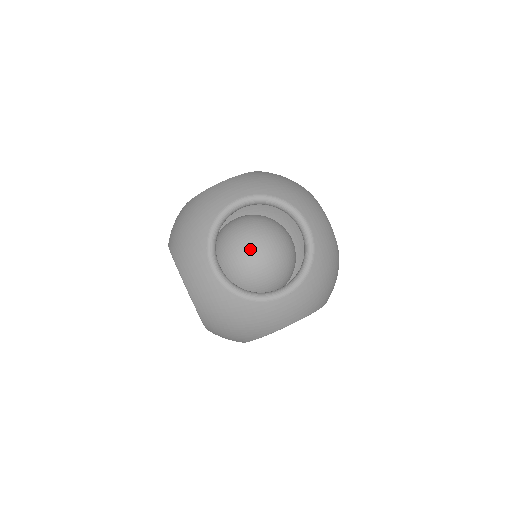
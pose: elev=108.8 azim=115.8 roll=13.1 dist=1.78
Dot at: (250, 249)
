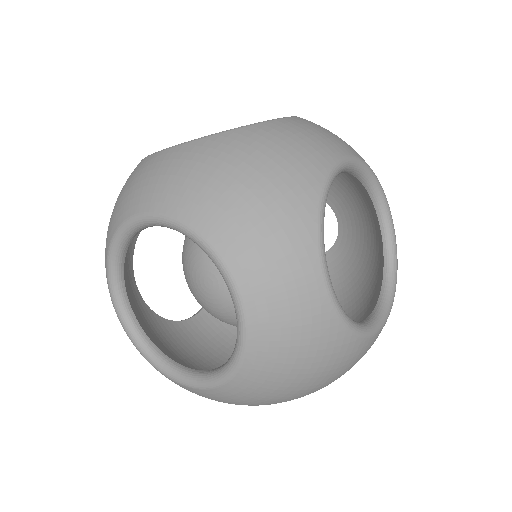
Dot at: occluded
